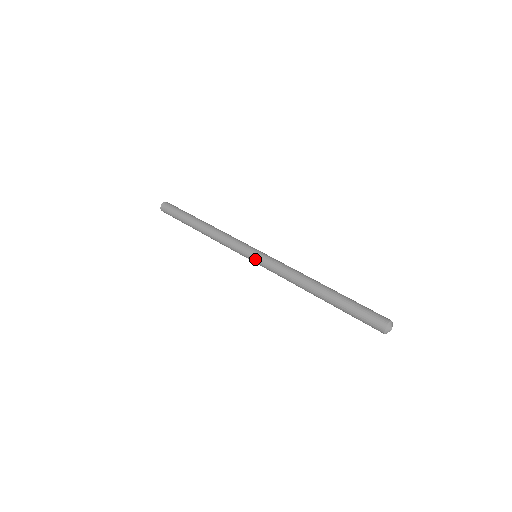
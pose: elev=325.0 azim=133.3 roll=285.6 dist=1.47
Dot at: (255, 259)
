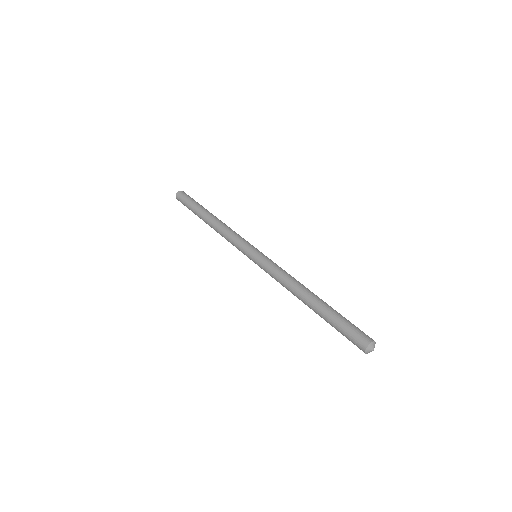
Dot at: (254, 258)
